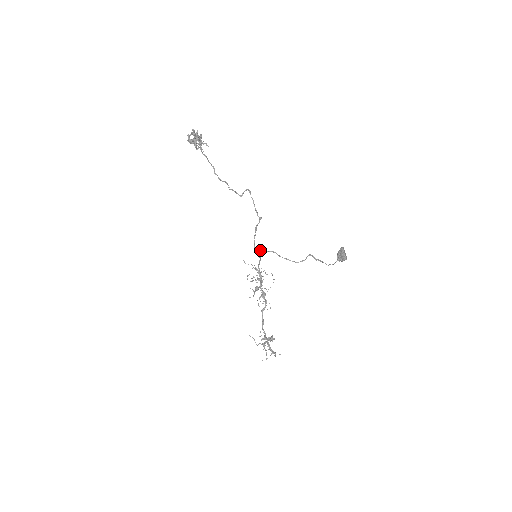
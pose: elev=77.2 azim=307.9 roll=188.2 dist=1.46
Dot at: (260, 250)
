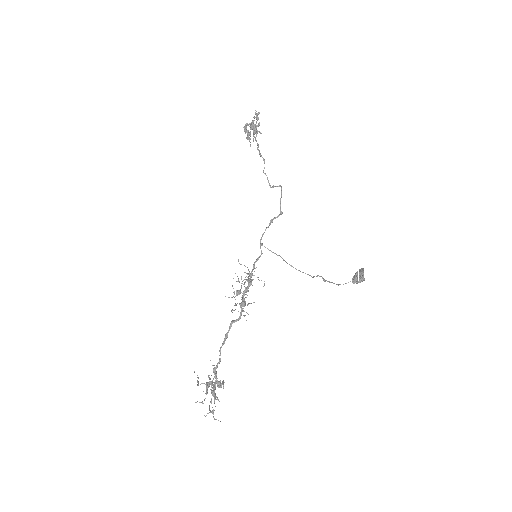
Dot at: occluded
